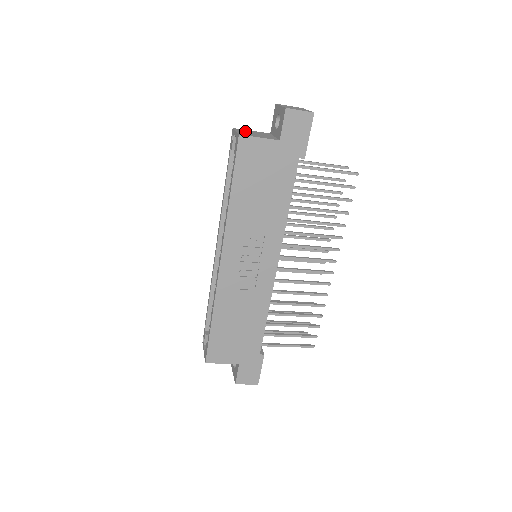
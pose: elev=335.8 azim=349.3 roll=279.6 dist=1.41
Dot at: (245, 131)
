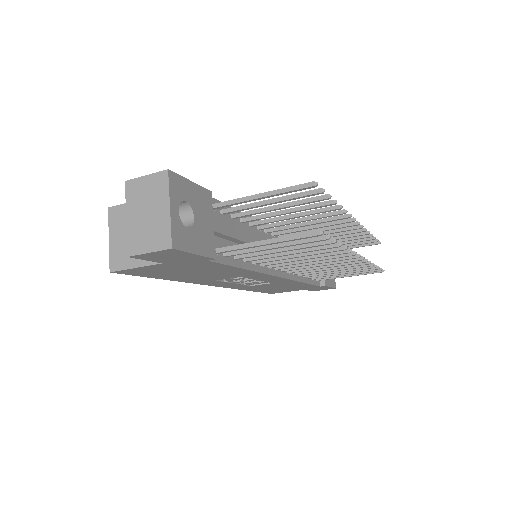
Dot at: (121, 224)
